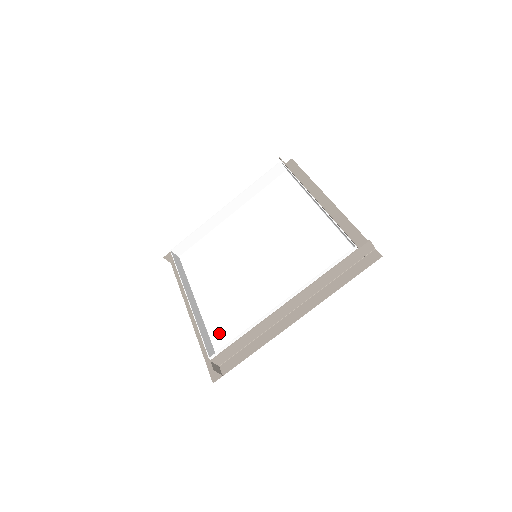
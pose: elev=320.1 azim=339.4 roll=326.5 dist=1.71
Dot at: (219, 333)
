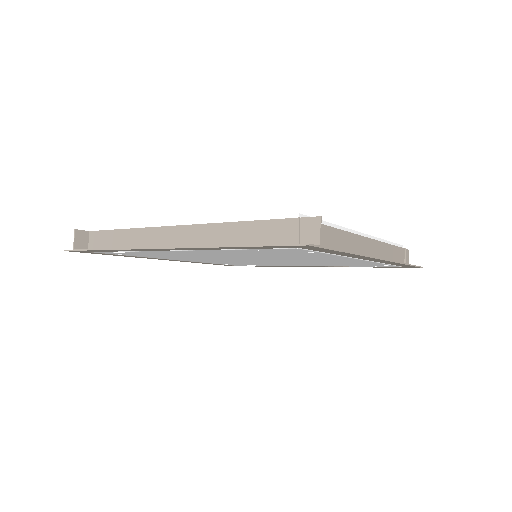
Dot at: occluded
